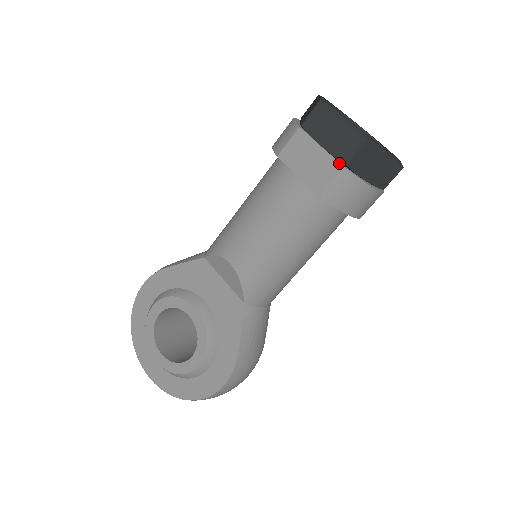
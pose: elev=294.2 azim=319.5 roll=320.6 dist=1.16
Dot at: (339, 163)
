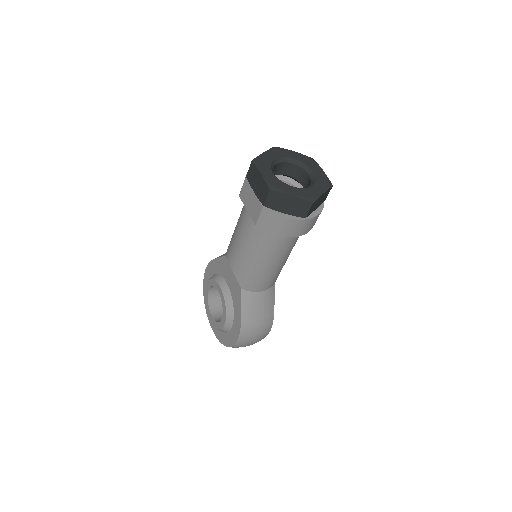
Dot at: (261, 204)
